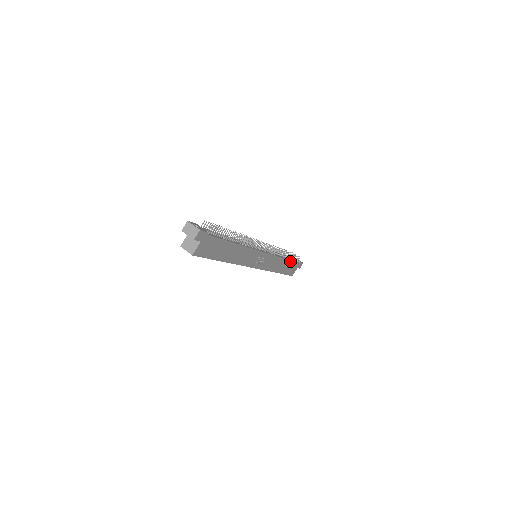
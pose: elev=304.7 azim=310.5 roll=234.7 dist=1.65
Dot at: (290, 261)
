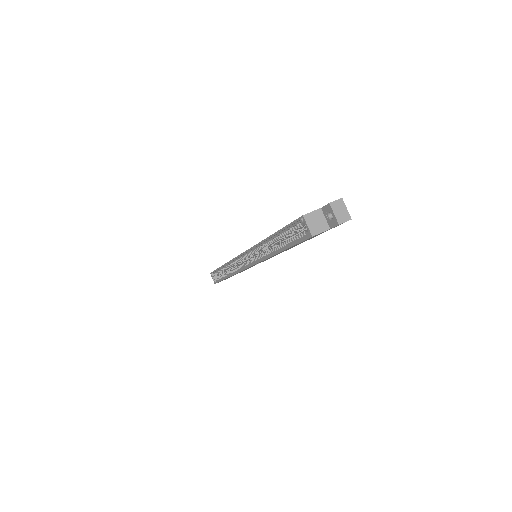
Dot at: occluded
